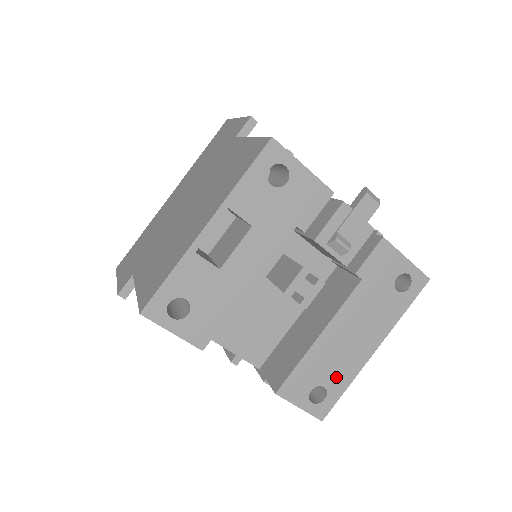
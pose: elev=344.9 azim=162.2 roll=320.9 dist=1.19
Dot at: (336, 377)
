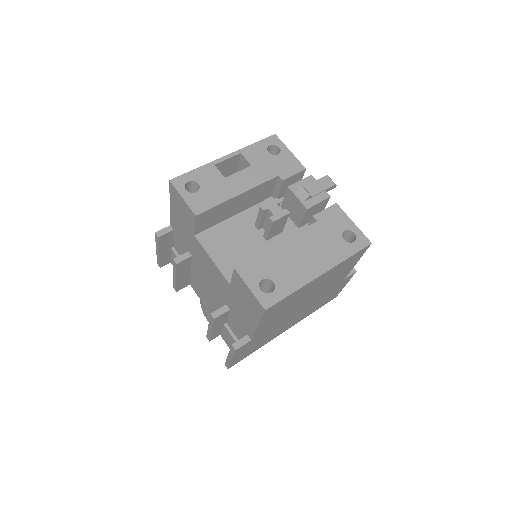
Dot at: (285, 279)
